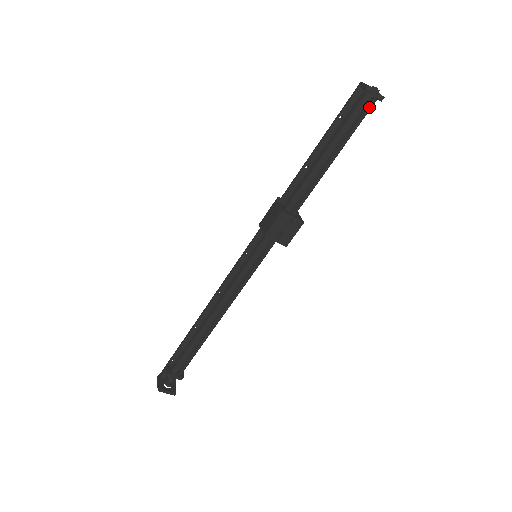
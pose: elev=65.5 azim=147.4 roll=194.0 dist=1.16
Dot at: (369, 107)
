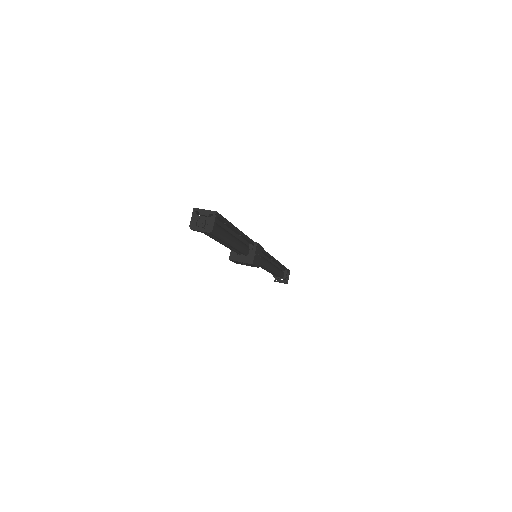
Dot at: occluded
